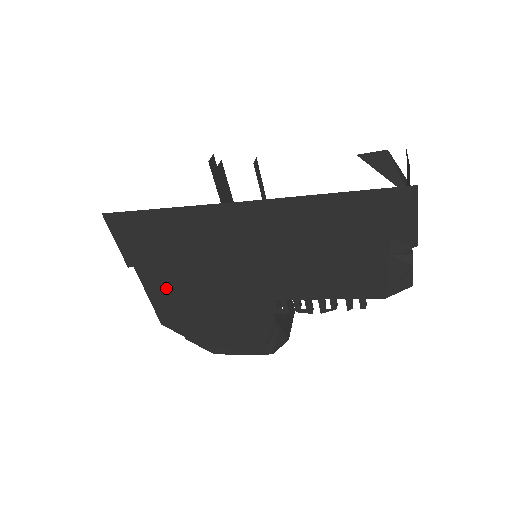
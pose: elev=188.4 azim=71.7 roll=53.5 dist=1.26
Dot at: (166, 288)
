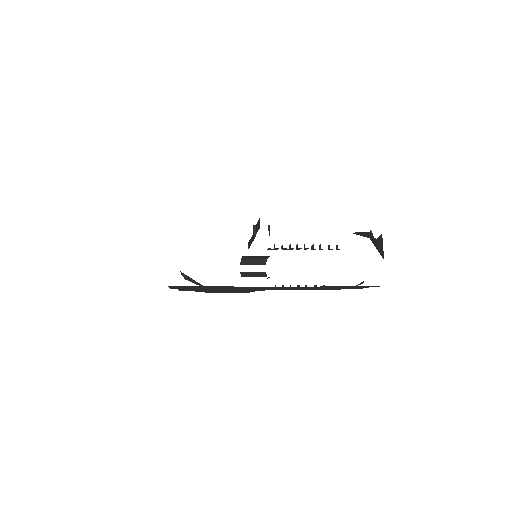
Dot at: (196, 289)
